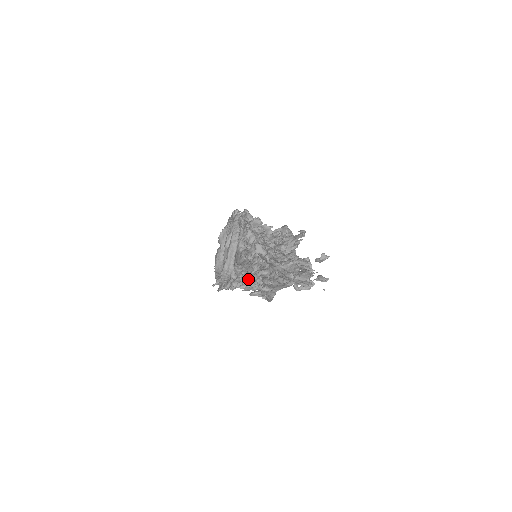
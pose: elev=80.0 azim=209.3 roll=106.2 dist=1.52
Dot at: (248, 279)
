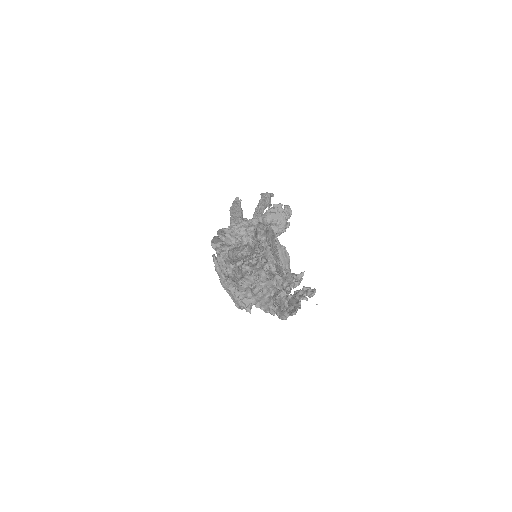
Dot at: occluded
